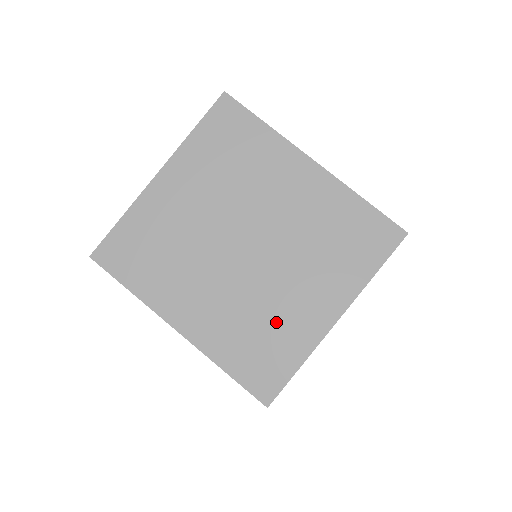
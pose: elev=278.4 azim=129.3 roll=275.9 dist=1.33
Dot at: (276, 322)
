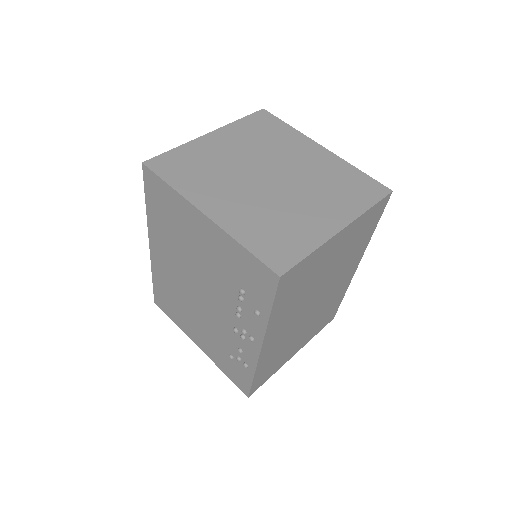
Dot at: (291, 222)
